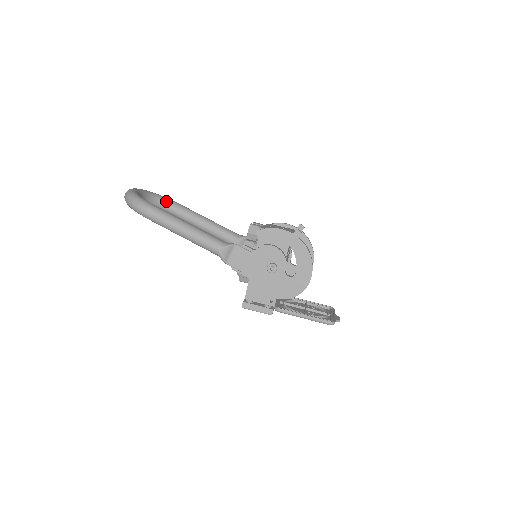
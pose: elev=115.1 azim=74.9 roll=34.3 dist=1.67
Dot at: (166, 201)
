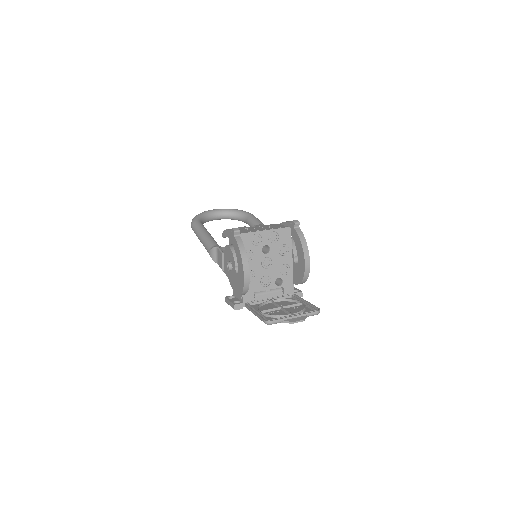
Dot at: (242, 215)
